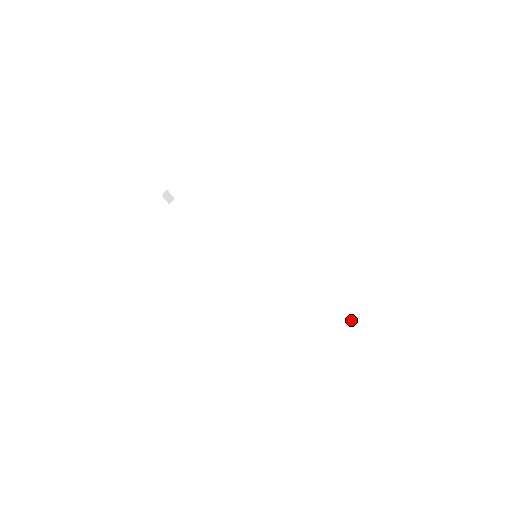
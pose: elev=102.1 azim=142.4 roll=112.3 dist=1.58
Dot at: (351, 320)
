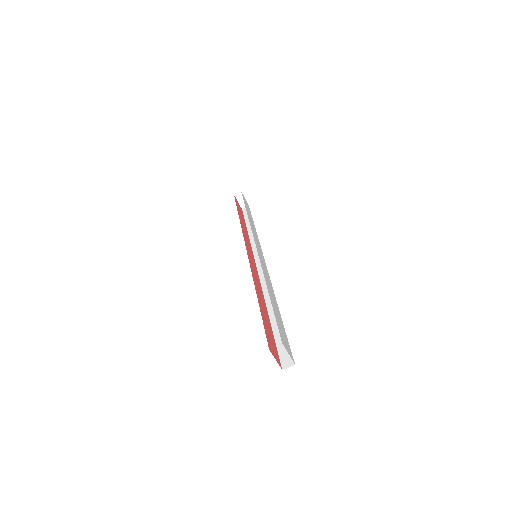
Dot at: occluded
